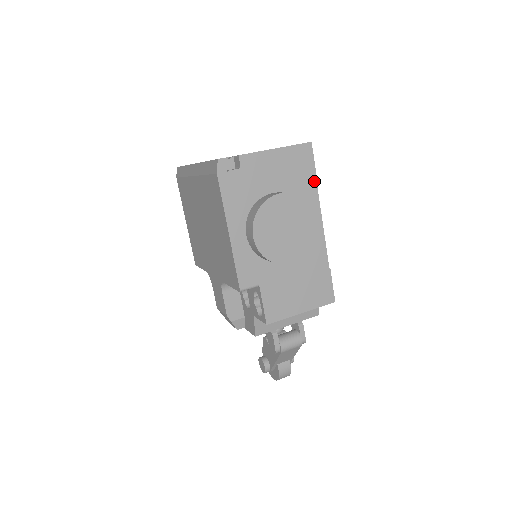
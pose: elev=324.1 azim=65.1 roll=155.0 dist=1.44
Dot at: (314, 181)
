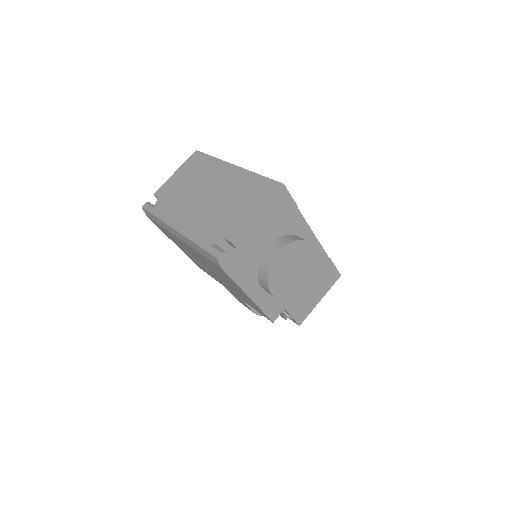
Dot at: (297, 211)
